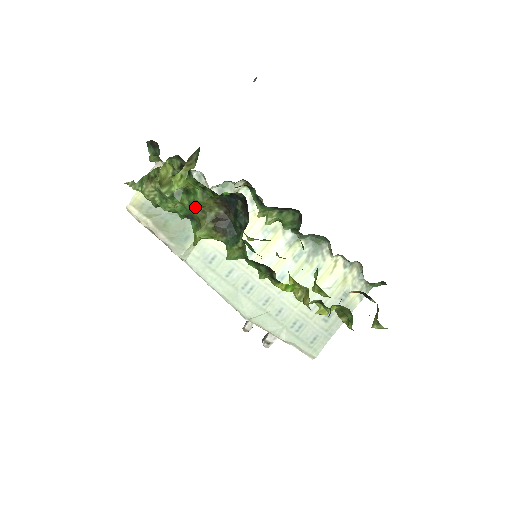
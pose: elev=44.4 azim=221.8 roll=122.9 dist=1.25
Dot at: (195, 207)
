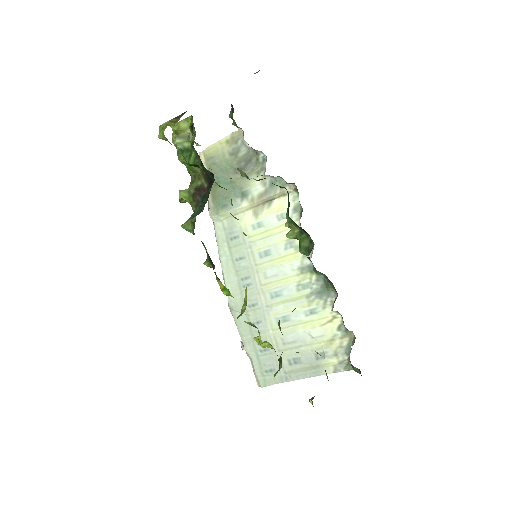
Dot at: (191, 169)
